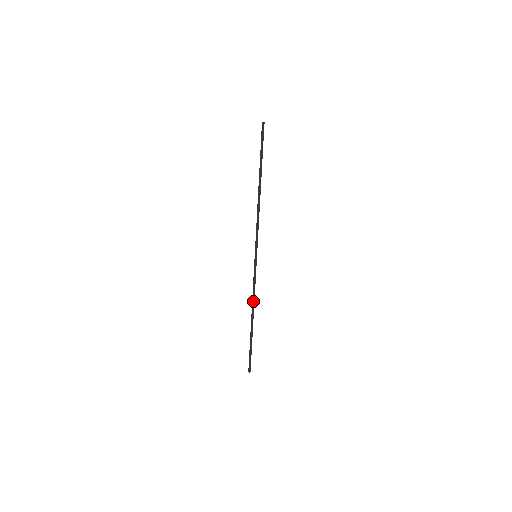
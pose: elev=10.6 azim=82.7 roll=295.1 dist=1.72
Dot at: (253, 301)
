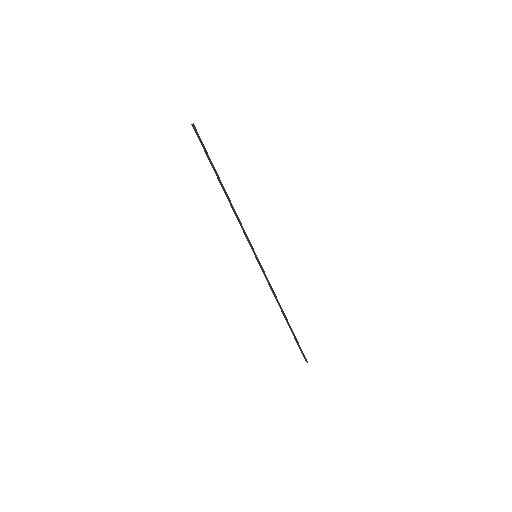
Dot at: (276, 298)
